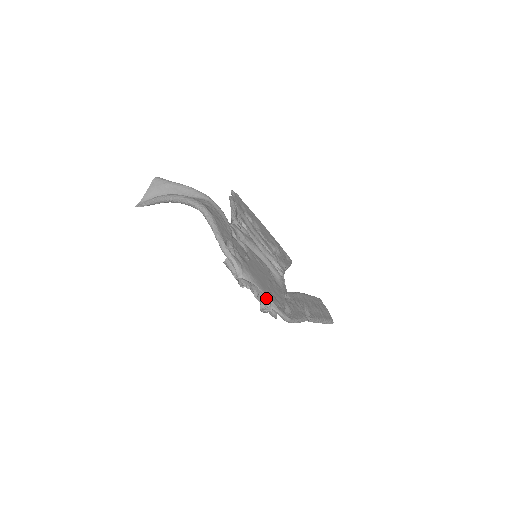
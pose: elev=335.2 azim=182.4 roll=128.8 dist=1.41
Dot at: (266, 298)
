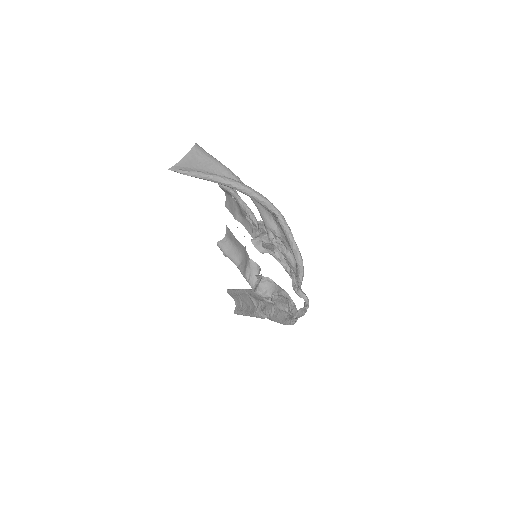
Dot at: occluded
